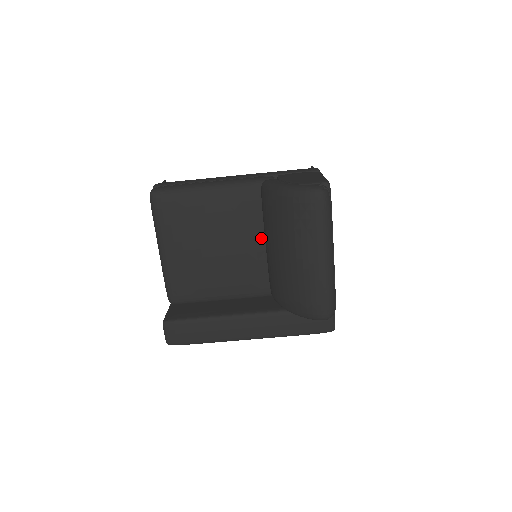
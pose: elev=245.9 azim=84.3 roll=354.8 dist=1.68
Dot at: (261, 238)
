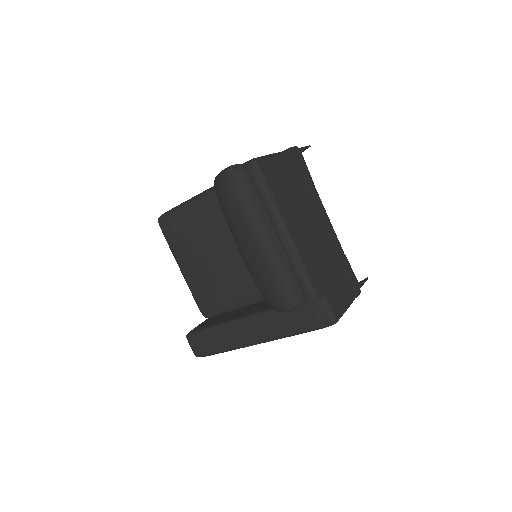
Dot at: occluded
